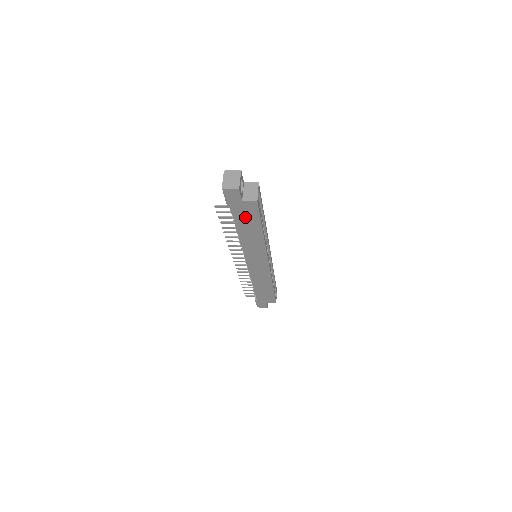
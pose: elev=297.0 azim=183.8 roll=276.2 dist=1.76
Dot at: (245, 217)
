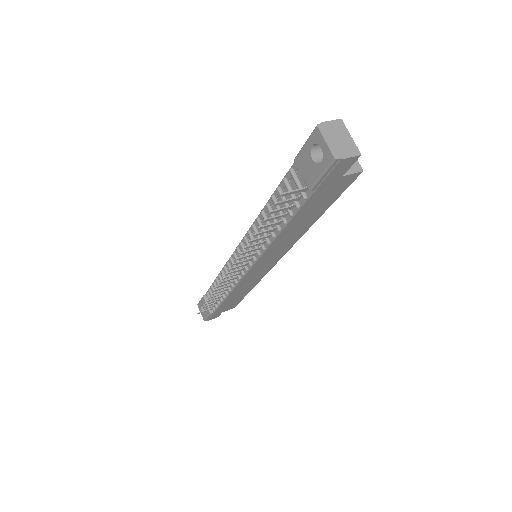
Dot at: (318, 202)
